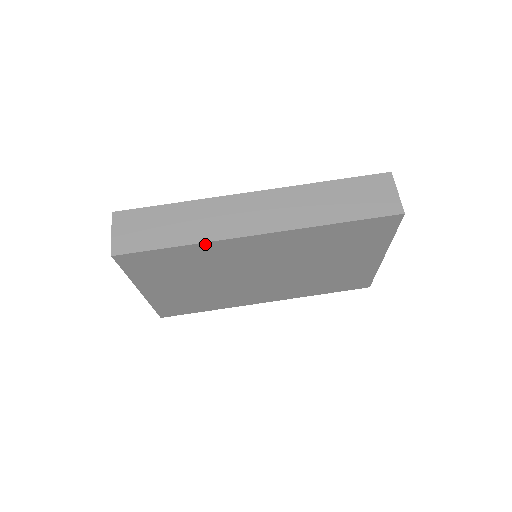
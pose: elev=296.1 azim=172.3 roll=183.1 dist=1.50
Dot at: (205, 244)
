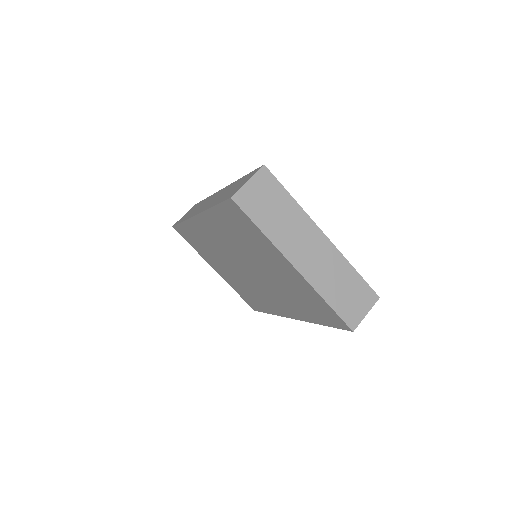
Dot at: (187, 222)
